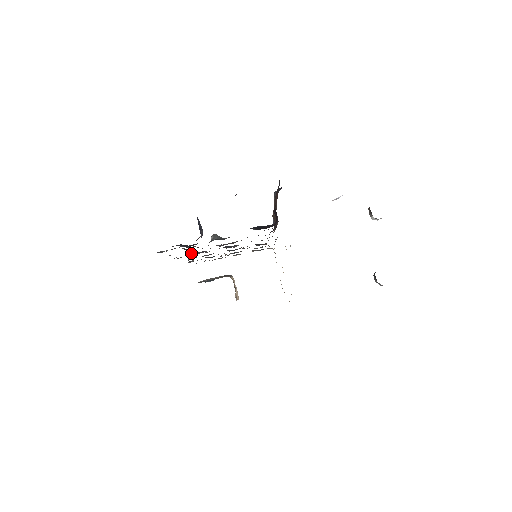
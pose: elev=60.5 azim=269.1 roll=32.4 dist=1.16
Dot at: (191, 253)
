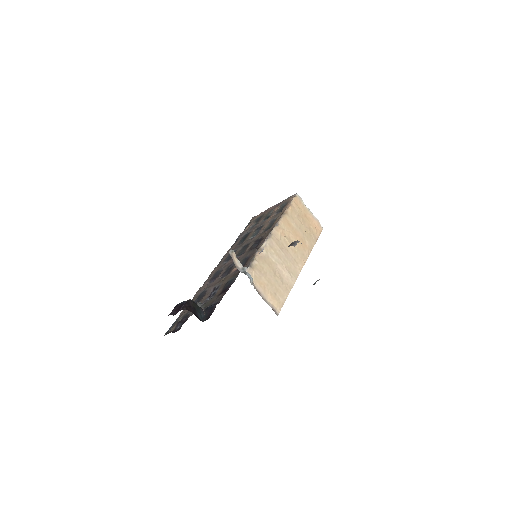
Dot at: (209, 281)
